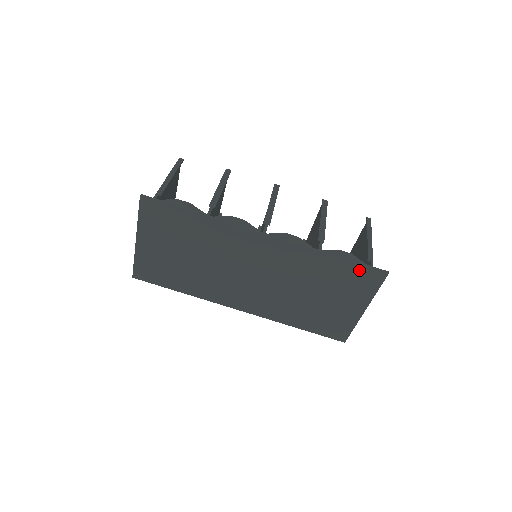
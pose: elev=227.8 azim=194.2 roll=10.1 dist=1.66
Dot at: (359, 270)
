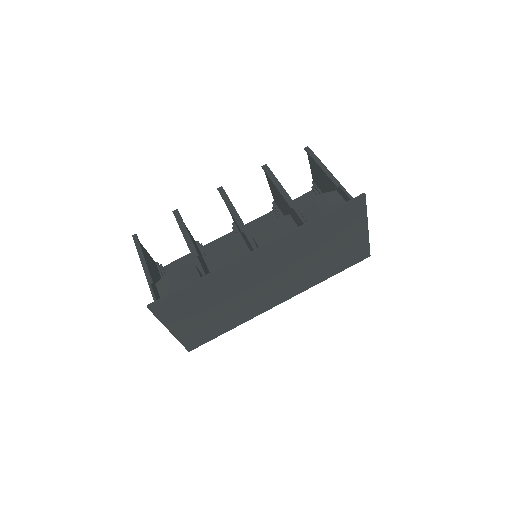
Dot at: (343, 211)
